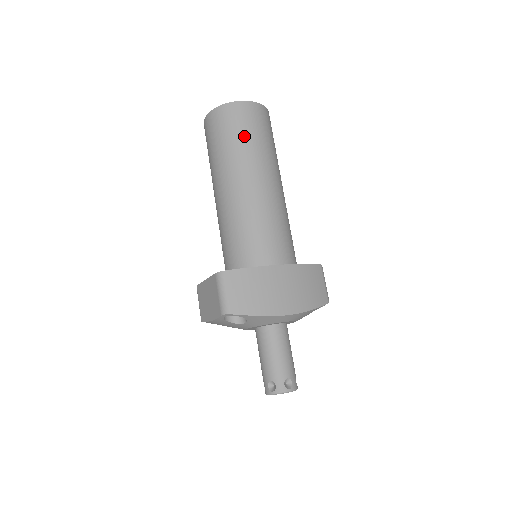
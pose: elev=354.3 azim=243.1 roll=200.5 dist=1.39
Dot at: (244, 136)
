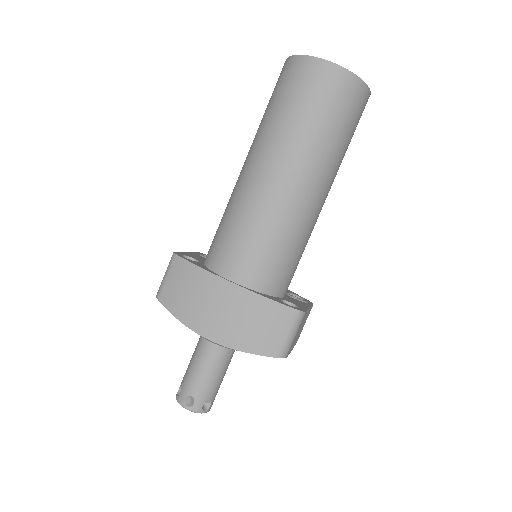
Dot at: (287, 107)
